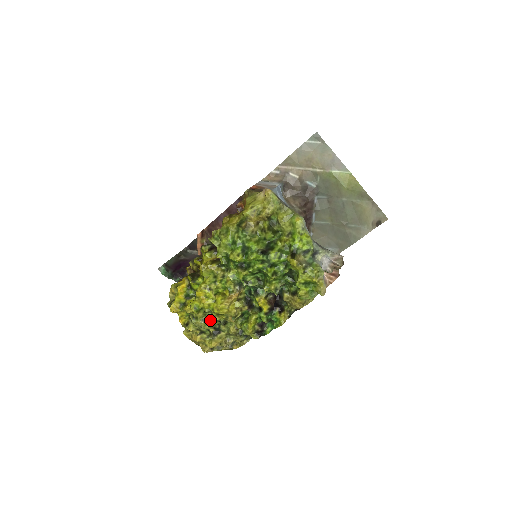
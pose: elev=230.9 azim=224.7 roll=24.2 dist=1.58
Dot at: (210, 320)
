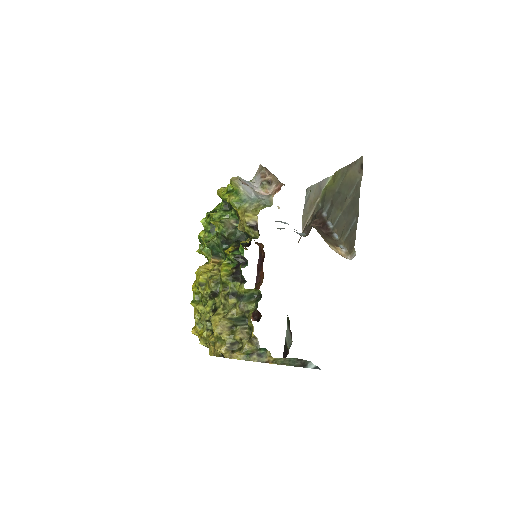
Dot at: (206, 305)
